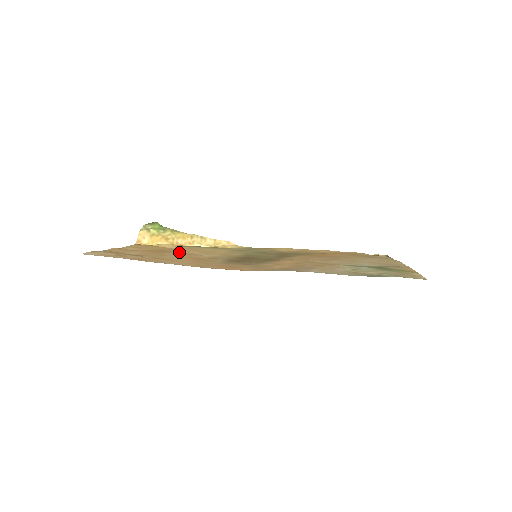
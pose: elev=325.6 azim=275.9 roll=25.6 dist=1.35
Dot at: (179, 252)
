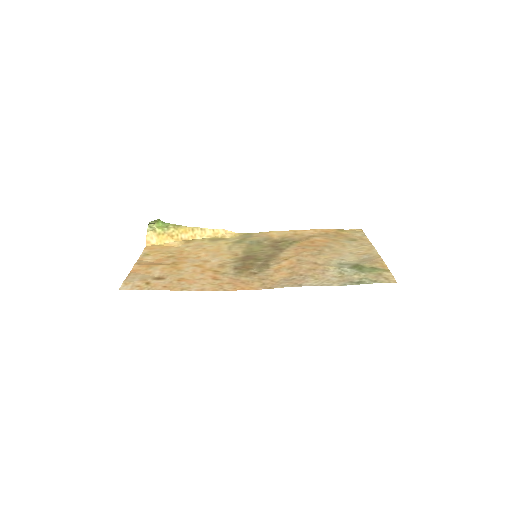
Dot at: (190, 257)
